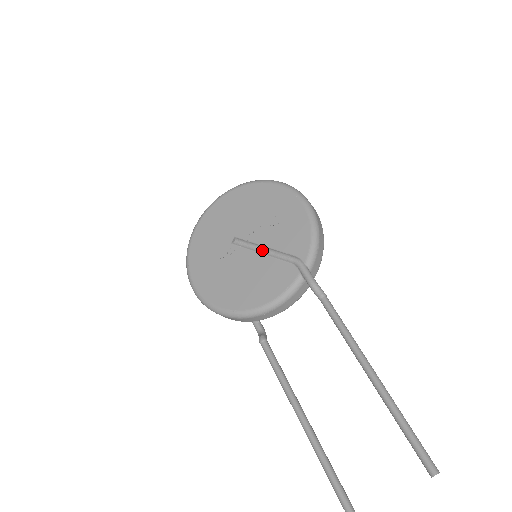
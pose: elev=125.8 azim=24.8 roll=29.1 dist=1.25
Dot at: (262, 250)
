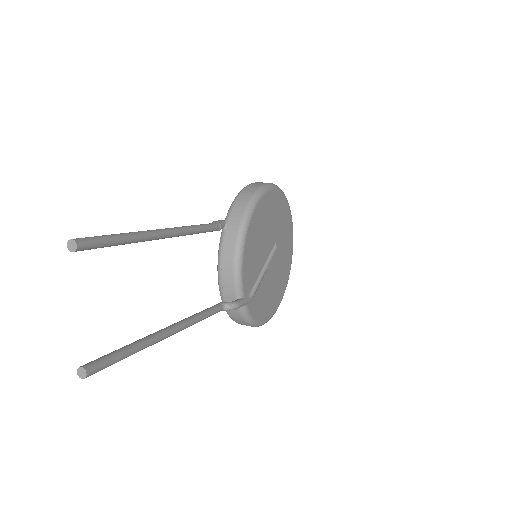
Dot at: occluded
